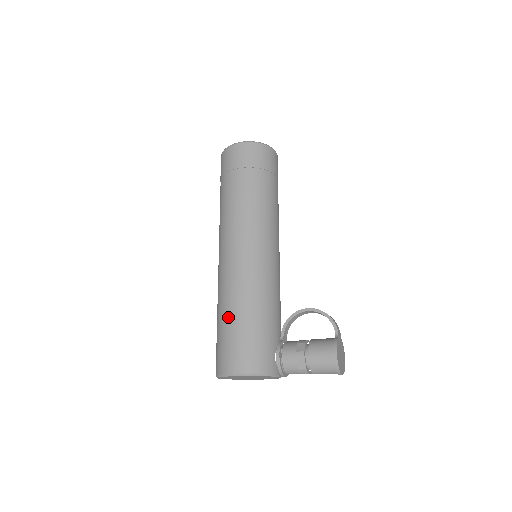
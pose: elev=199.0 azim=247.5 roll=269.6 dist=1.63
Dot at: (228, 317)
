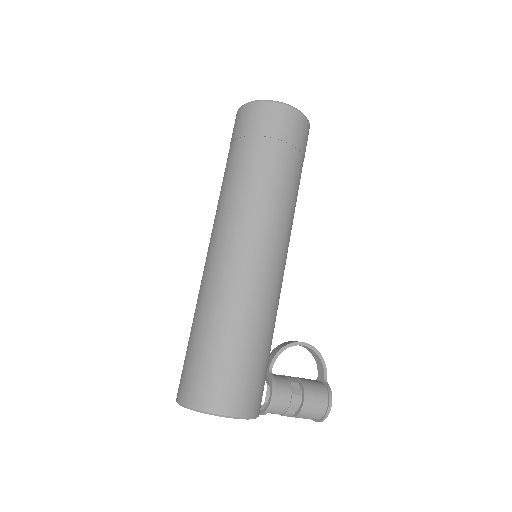
Dot at: (237, 338)
